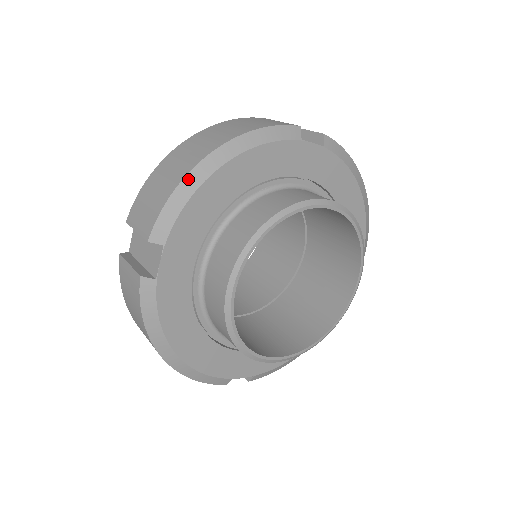
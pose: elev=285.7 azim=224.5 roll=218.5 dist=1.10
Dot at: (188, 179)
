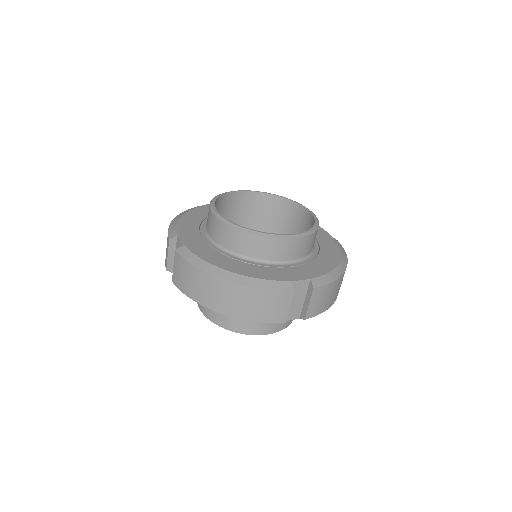
Dot at: (173, 221)
